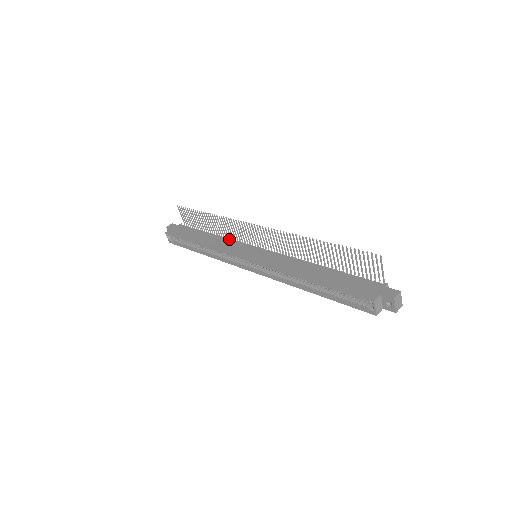
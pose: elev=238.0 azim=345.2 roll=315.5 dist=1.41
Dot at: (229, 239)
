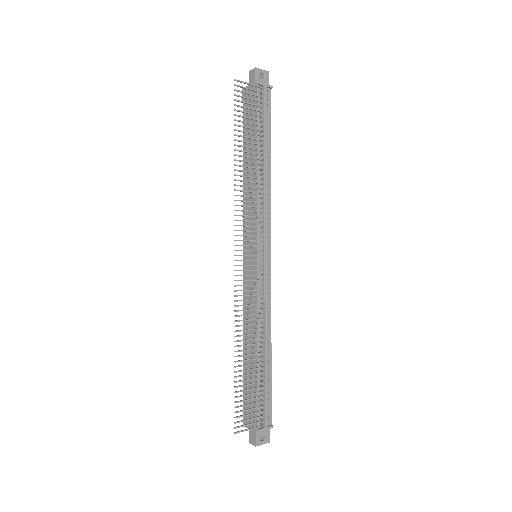
Dot at: (256, 198)
